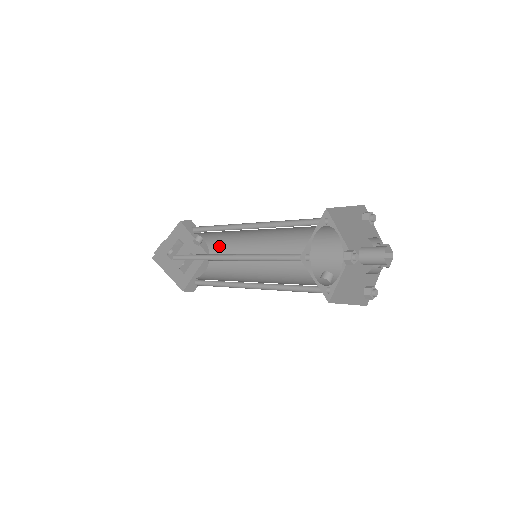
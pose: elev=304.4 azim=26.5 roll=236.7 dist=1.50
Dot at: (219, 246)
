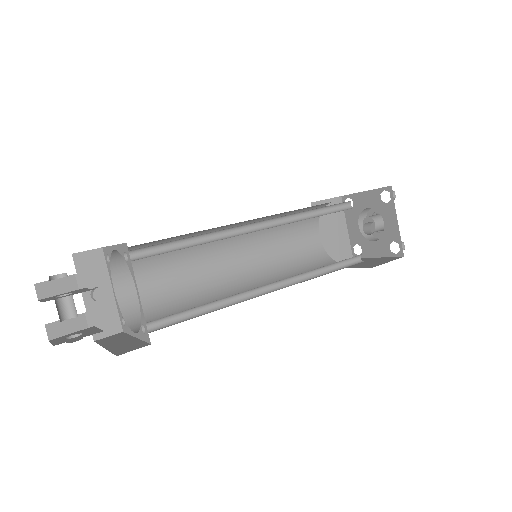
Dot at: (146, 296)
